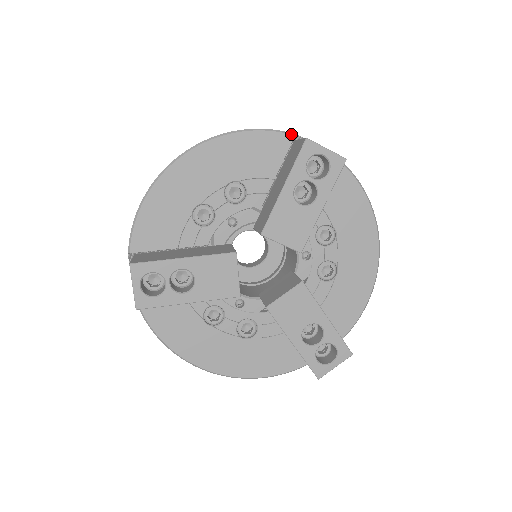
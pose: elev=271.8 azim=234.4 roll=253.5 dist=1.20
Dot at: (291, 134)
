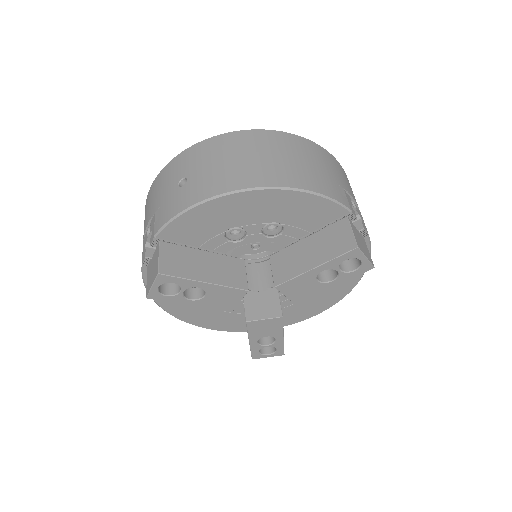
Dot at: (348, 210)
